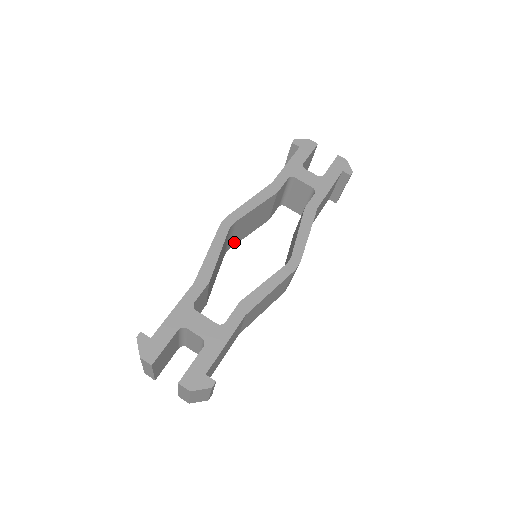
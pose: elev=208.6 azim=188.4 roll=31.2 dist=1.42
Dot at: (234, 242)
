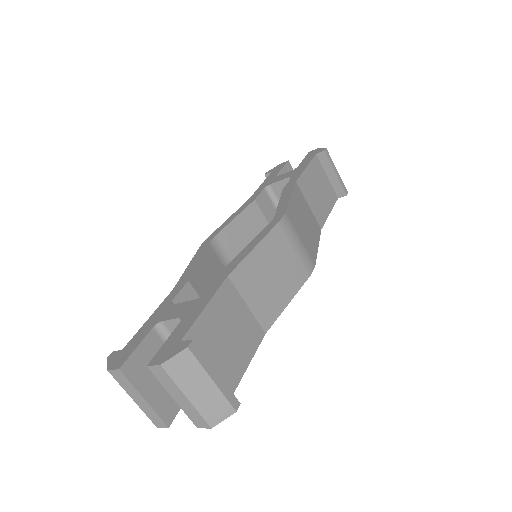
Dot at: occluded
